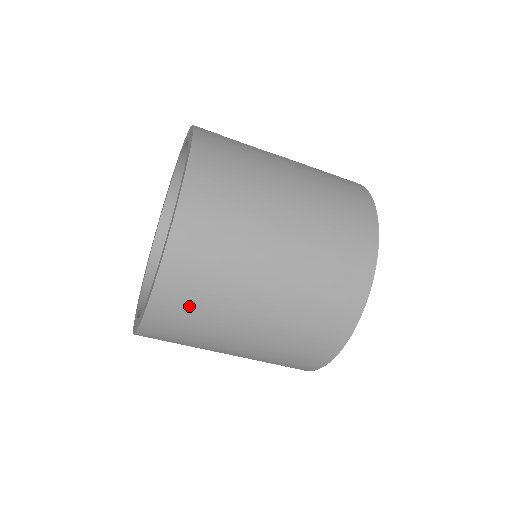
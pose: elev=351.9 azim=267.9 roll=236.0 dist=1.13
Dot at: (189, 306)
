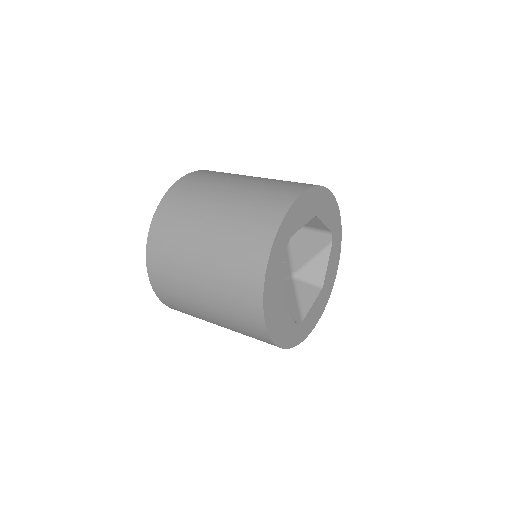
Dot at: (166, 240)
